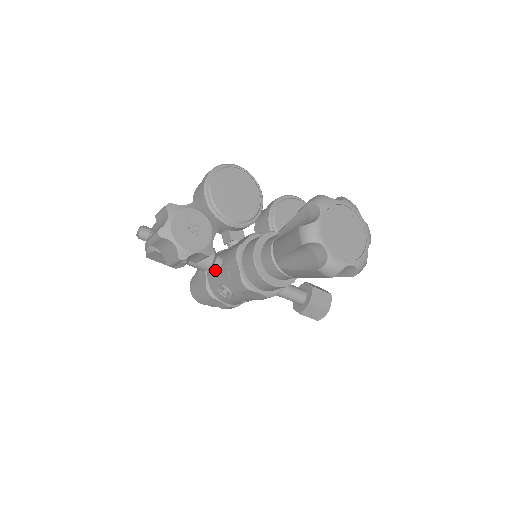
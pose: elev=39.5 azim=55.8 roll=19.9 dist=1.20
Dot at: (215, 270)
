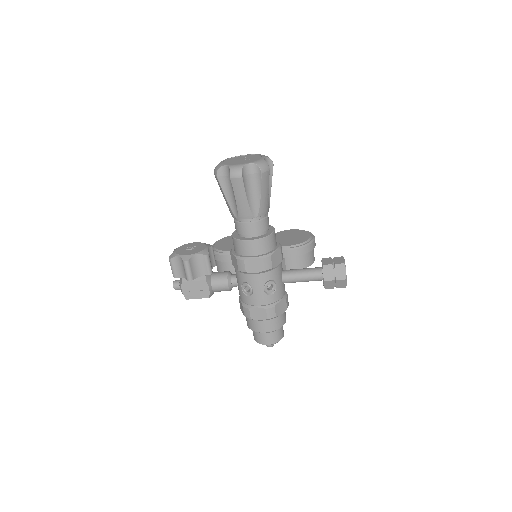
Dot at: (238, 286)
